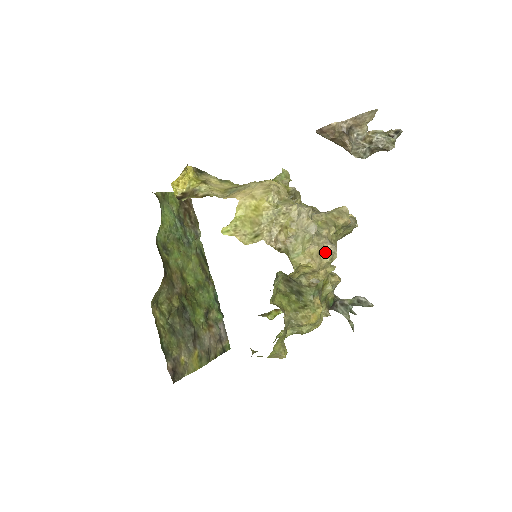
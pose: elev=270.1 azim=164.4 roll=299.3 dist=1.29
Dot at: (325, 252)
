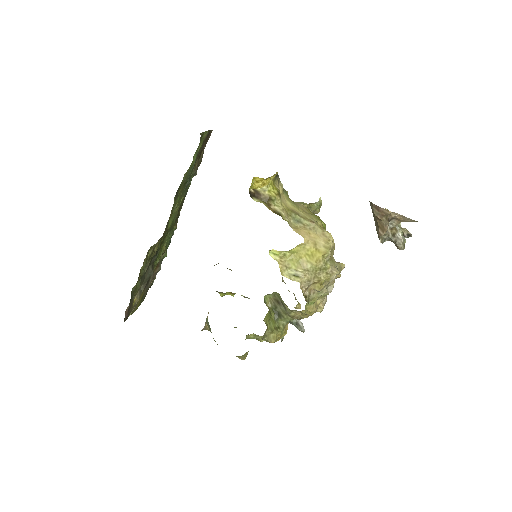
Dot at: (321, 302)
